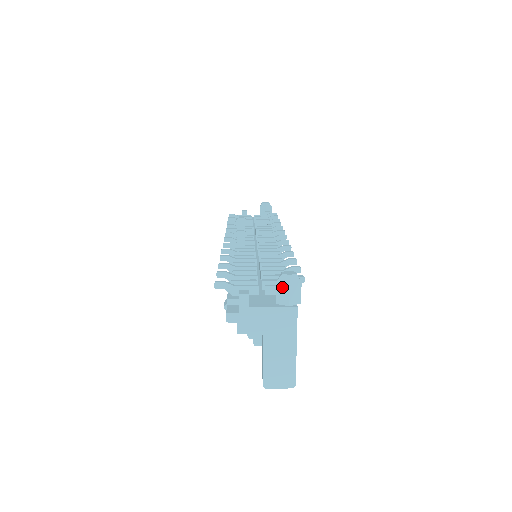
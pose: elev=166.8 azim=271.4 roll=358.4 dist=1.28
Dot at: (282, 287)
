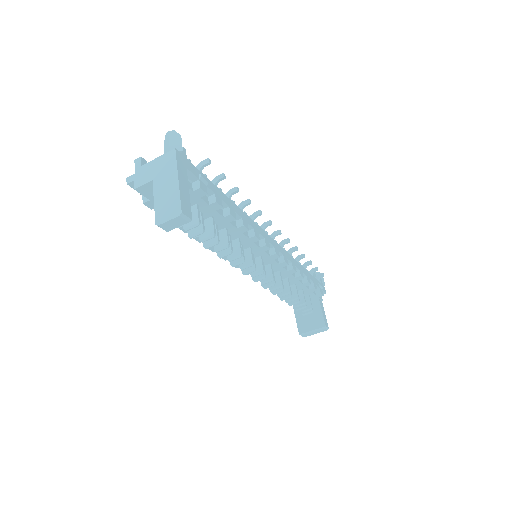
Dot at: (166, 144)
